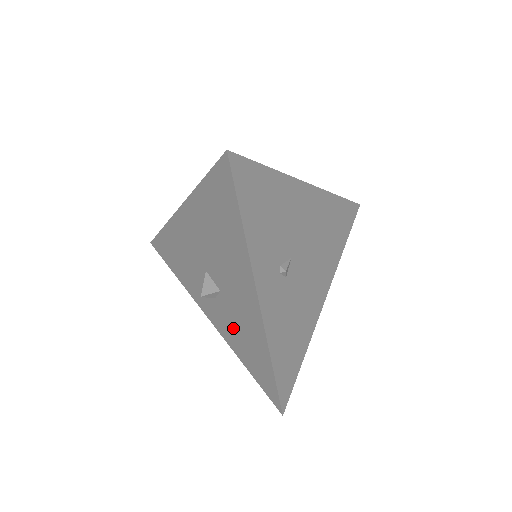
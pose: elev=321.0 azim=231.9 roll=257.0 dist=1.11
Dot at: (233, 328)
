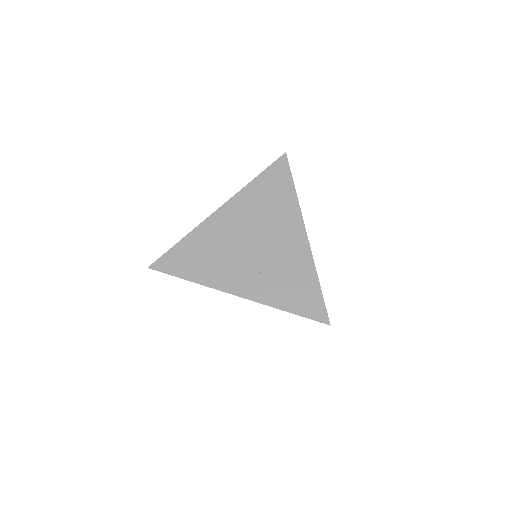
Dot at: occluded
